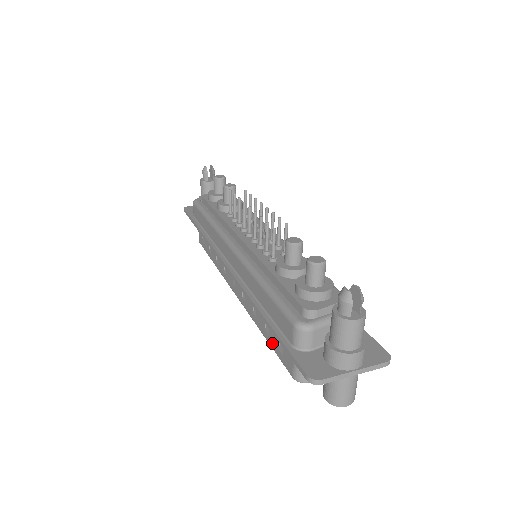
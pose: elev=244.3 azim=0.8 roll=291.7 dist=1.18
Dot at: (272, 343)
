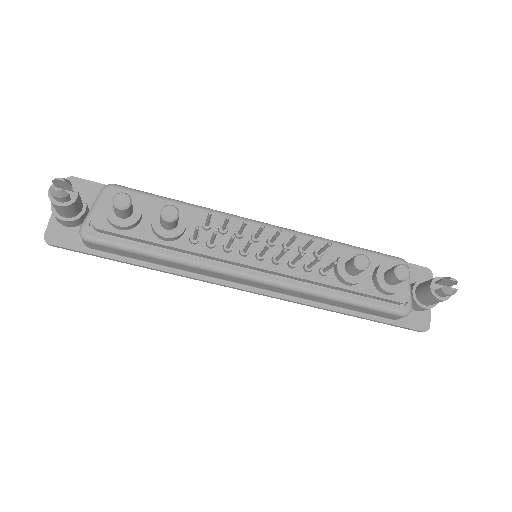
Dot at: occluded
